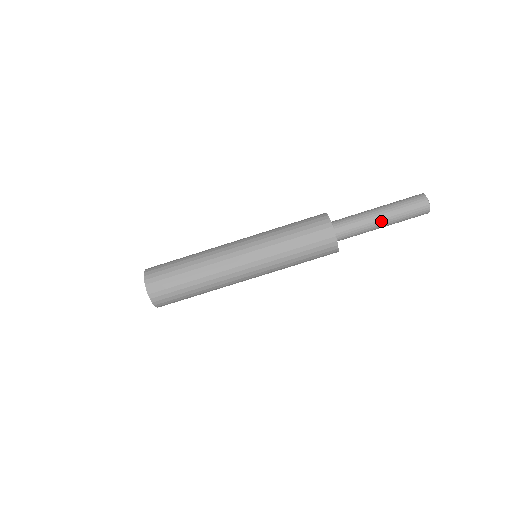
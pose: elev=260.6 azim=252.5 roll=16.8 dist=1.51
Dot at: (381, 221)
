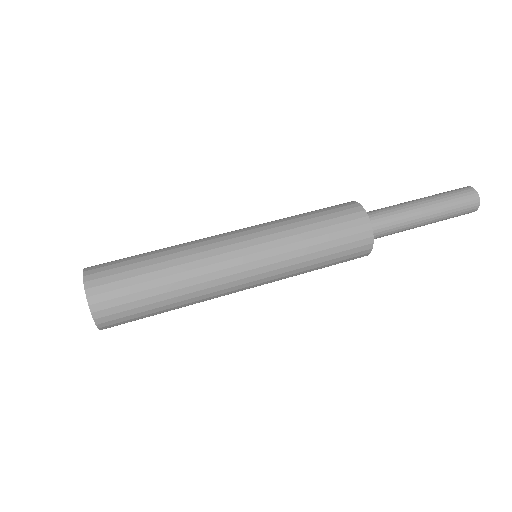
Dot at: (424, 216)
